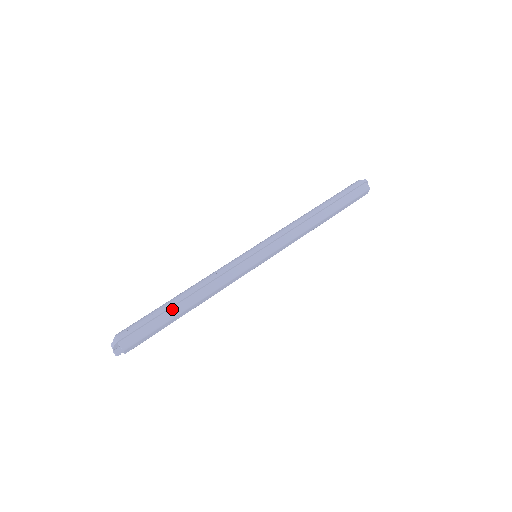
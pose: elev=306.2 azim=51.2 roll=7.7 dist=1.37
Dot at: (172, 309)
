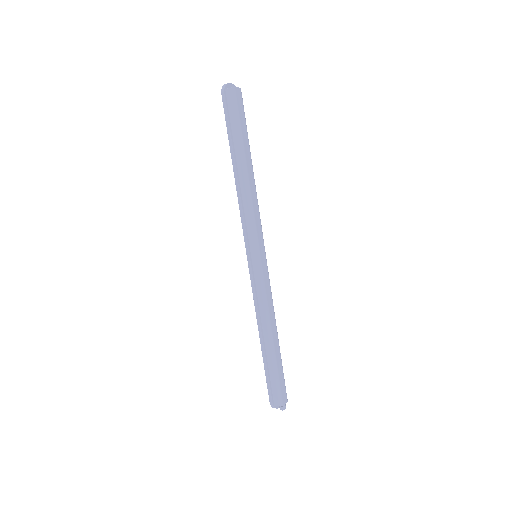
Dot at: (268, 356)
